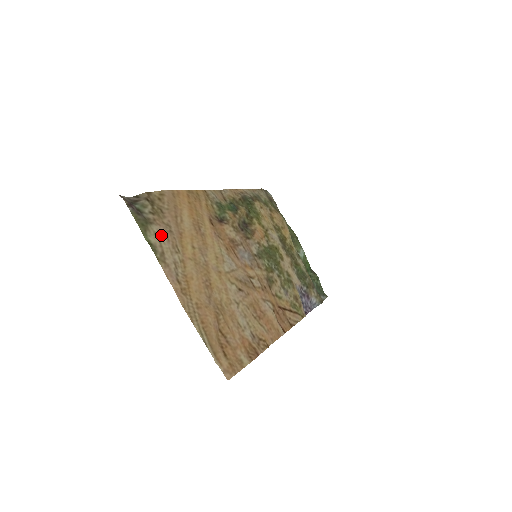
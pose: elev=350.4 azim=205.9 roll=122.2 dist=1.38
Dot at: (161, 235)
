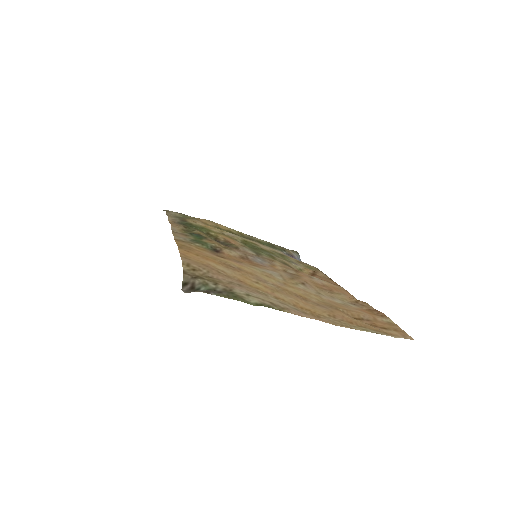
Dot at: (247, 293)
